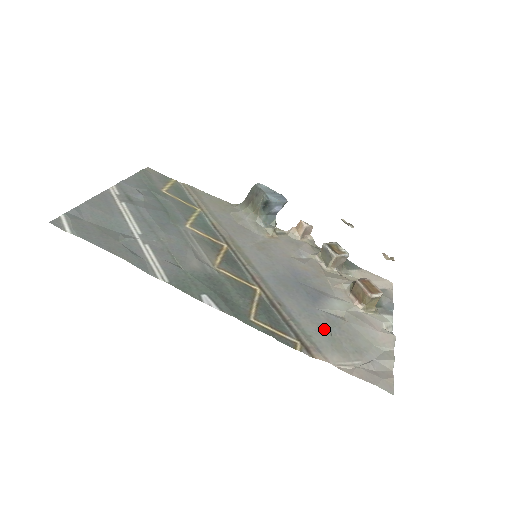
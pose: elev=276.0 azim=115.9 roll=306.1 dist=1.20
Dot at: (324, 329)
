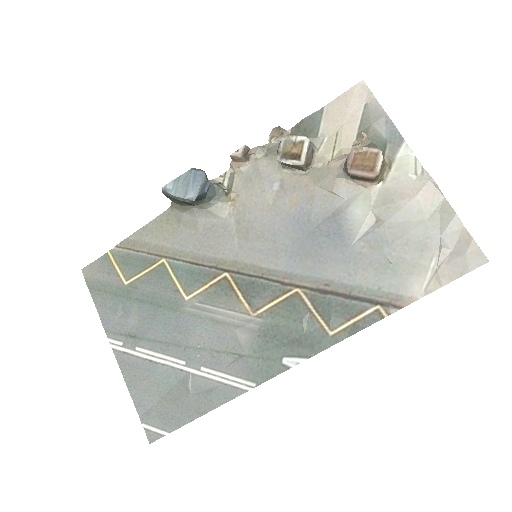
Dot at: (379, 264)
